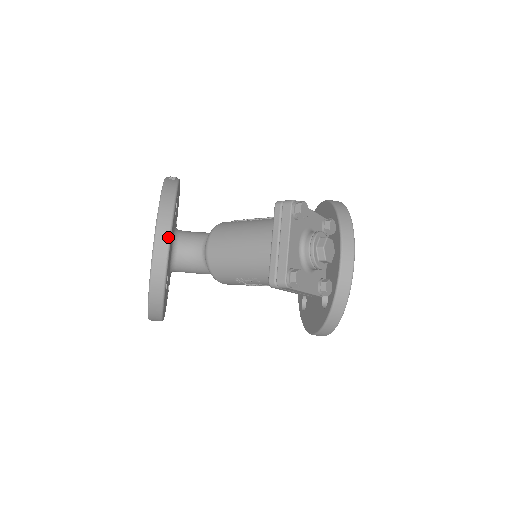
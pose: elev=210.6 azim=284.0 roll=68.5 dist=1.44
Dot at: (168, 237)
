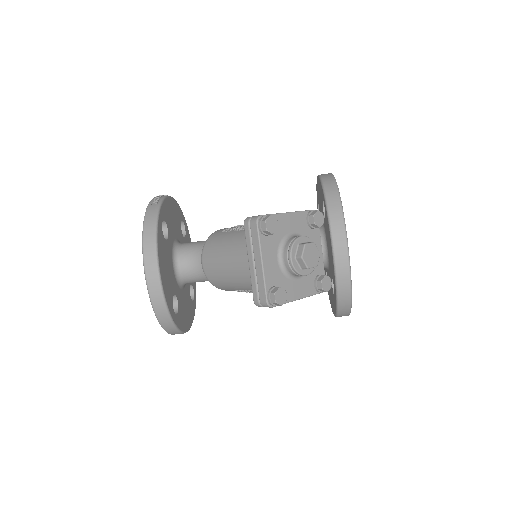
Dot at: (157, 273)
